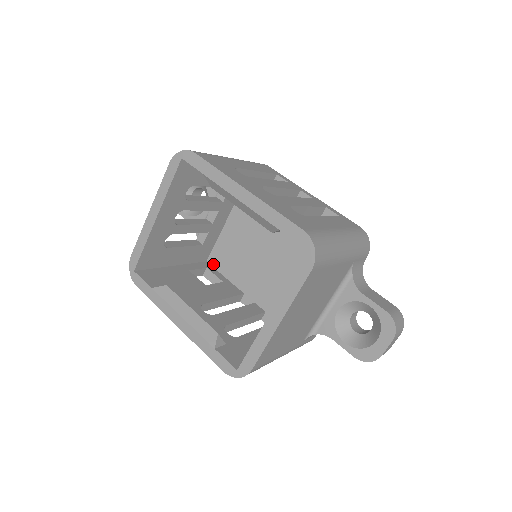
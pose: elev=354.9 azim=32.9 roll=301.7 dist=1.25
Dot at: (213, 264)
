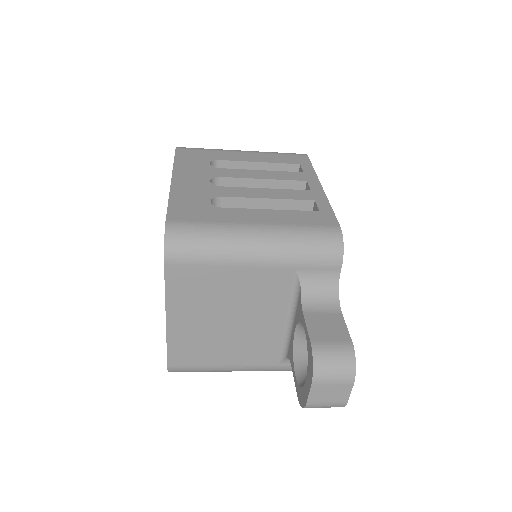
Dot at: occluded
